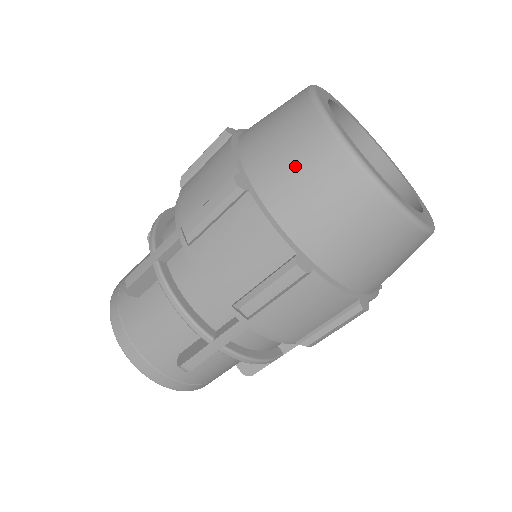
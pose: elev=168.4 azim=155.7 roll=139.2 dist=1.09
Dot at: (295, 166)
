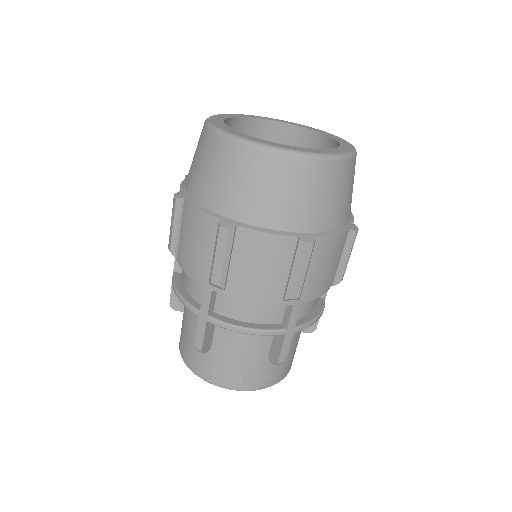
Dot at: (253, 187)
